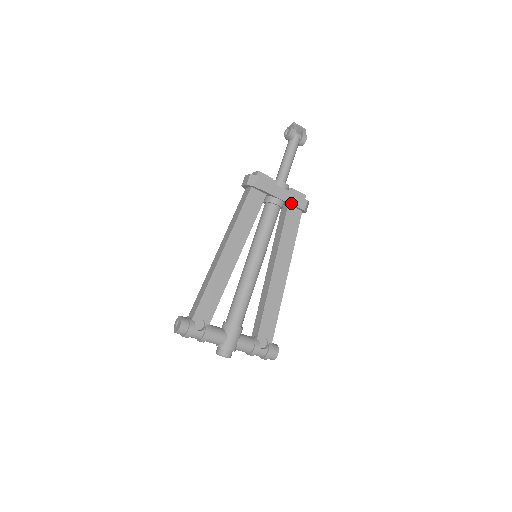
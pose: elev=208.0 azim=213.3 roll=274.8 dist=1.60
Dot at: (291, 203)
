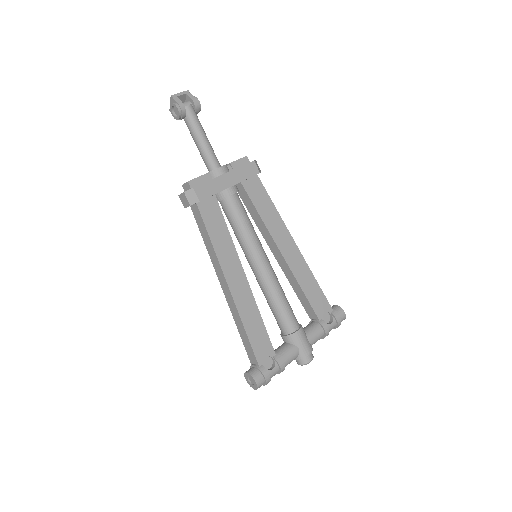
Dot at: (243, 180)
